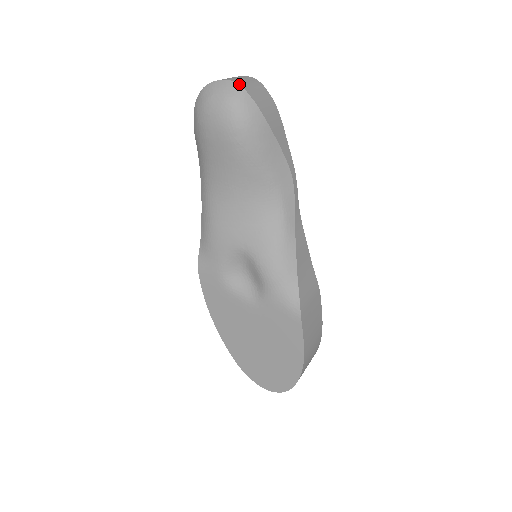
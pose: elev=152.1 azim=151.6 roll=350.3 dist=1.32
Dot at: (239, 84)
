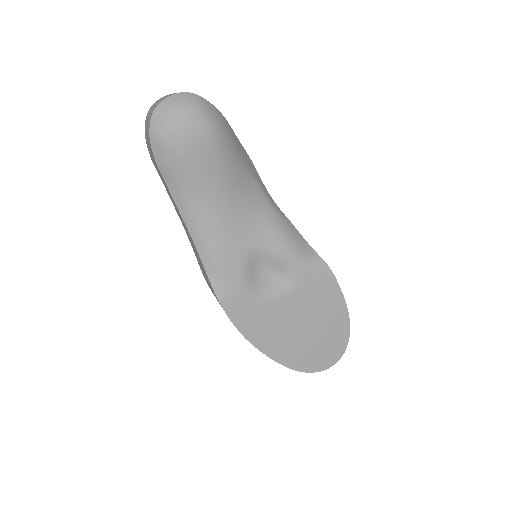
Dot at: occluded
